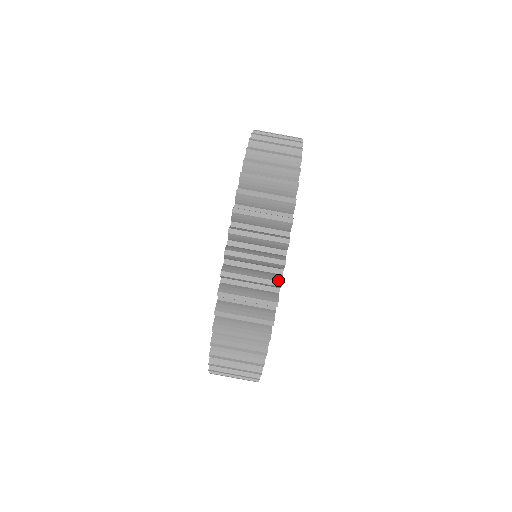
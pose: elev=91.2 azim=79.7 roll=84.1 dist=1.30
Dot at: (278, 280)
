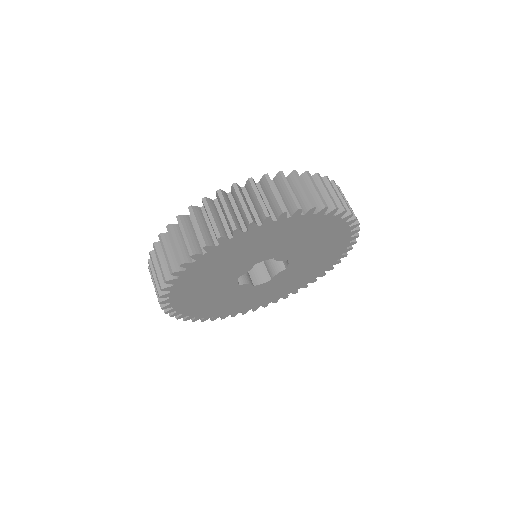
Dot at: (166, 278)
